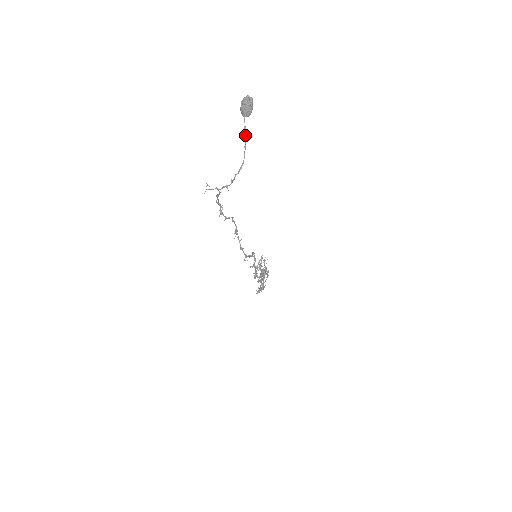
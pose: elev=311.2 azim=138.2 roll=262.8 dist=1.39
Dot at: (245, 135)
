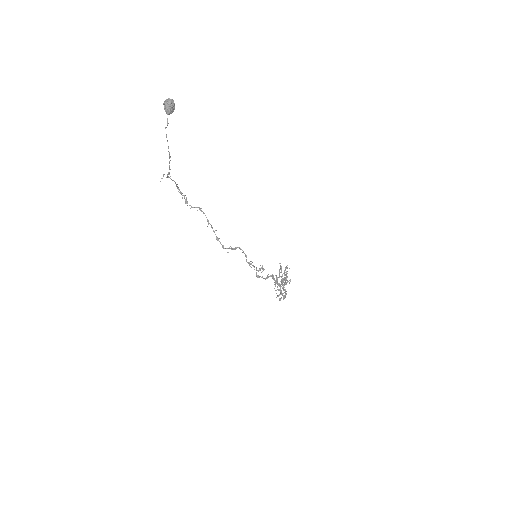
Dot at: occluded
